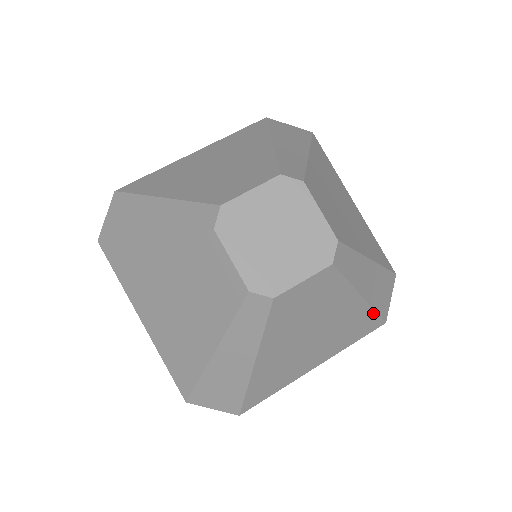
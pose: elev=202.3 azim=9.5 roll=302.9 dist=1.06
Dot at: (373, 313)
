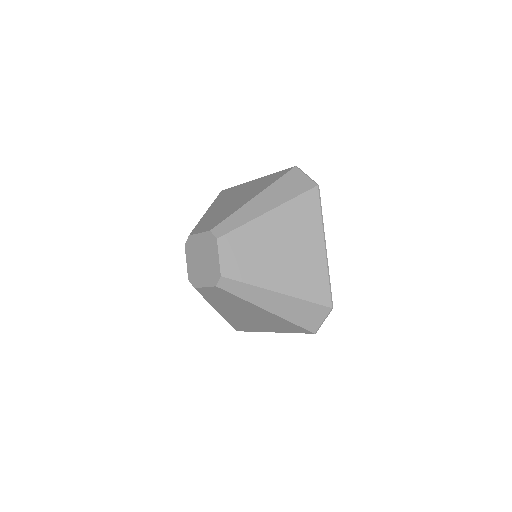
Dot at: (290, 322)
